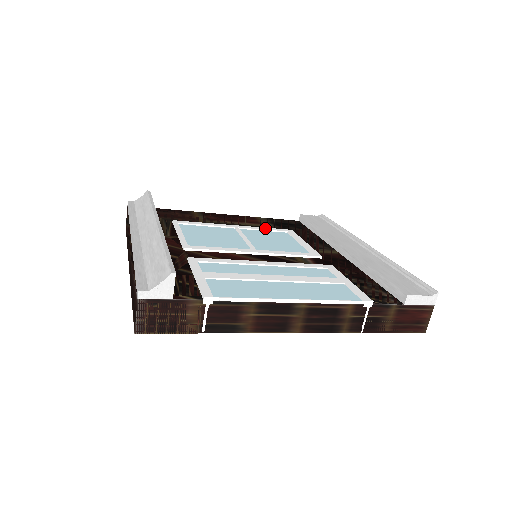
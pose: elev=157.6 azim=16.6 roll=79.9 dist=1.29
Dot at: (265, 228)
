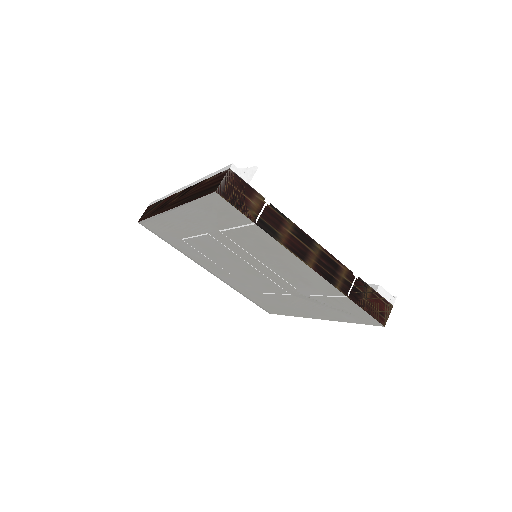
Dot at: occluded
